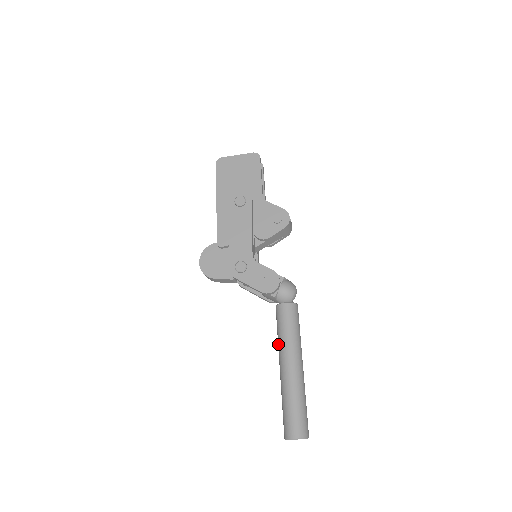
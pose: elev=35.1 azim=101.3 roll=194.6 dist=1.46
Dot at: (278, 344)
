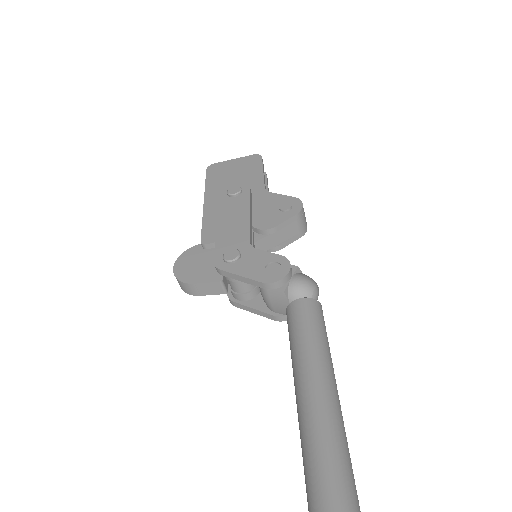
Dot at: (292, 361)
